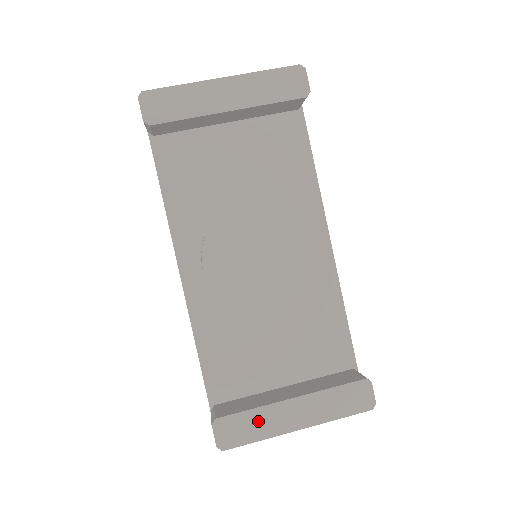
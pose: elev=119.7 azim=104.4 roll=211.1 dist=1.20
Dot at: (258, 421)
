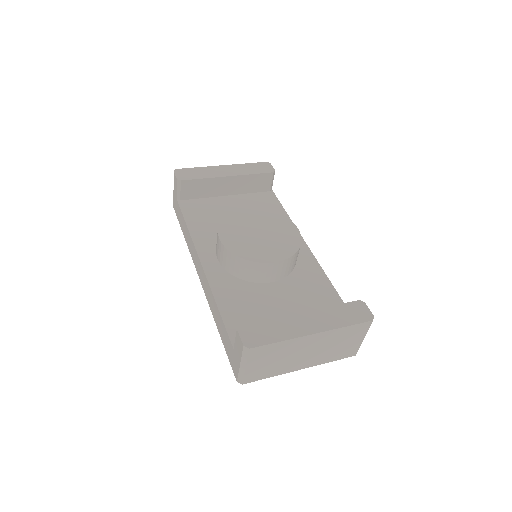
Dot at: (277, 327)
